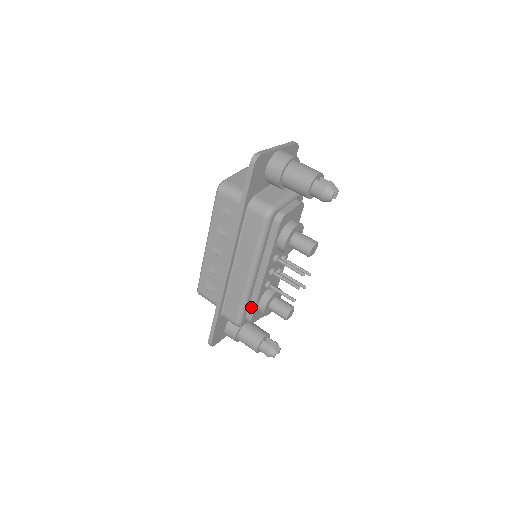
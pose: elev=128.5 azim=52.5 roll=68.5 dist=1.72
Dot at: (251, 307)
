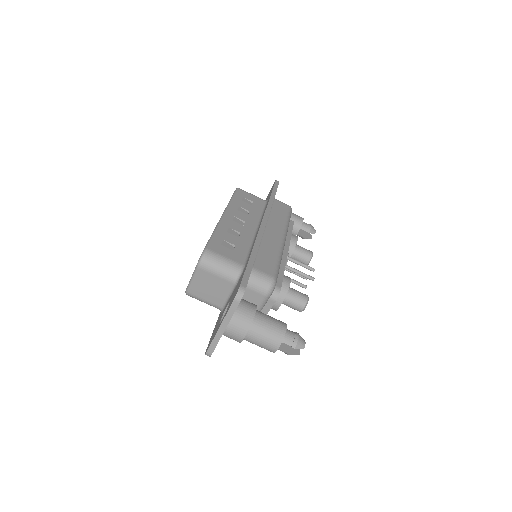
Dot at: occluded
